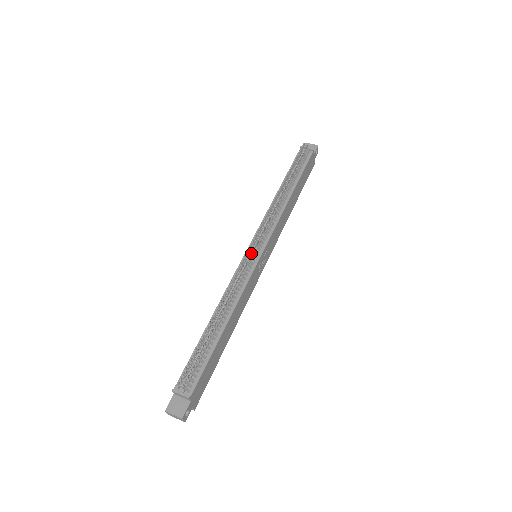
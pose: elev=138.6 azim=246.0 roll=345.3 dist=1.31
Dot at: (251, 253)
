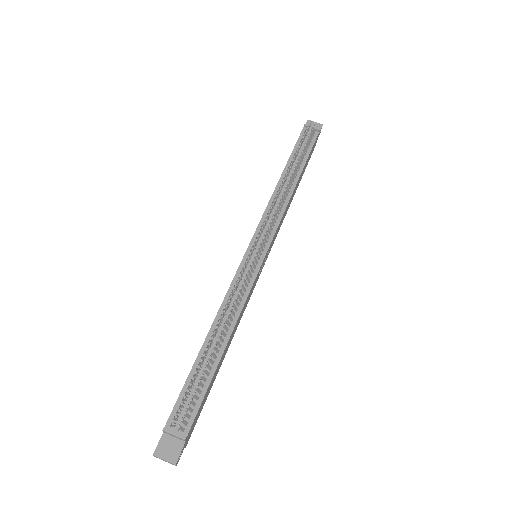
Dot at: (256, 255)
